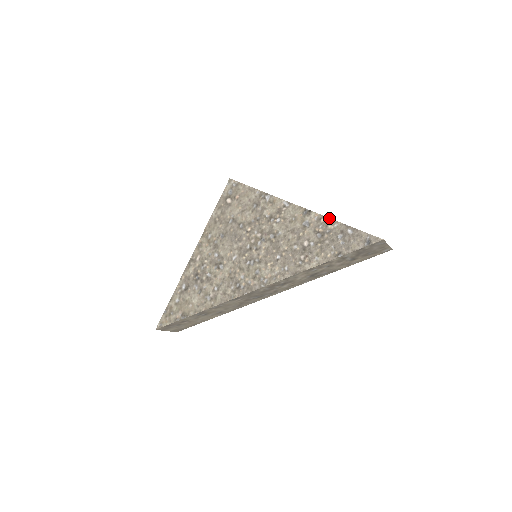
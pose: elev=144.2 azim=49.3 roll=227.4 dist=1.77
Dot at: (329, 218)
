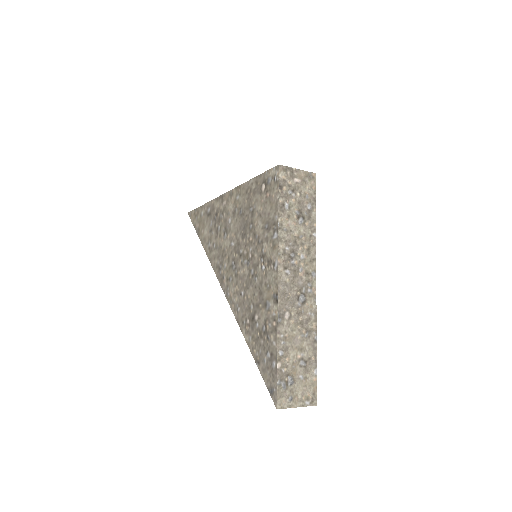
Dot at: (277, 331)
